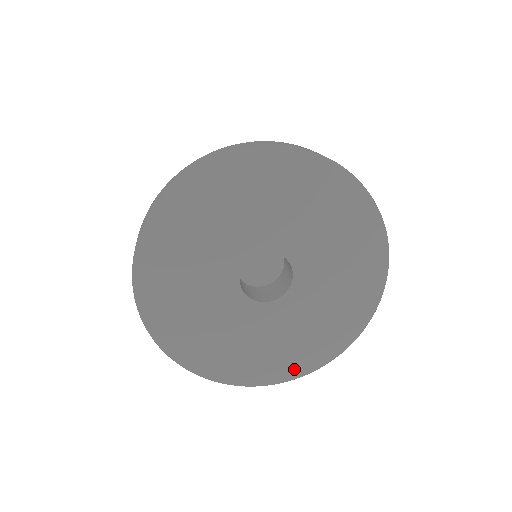
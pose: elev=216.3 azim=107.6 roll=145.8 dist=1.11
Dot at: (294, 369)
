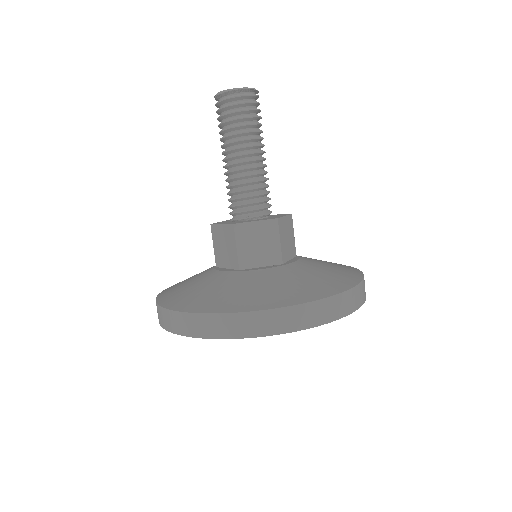
Dot at: occluded
